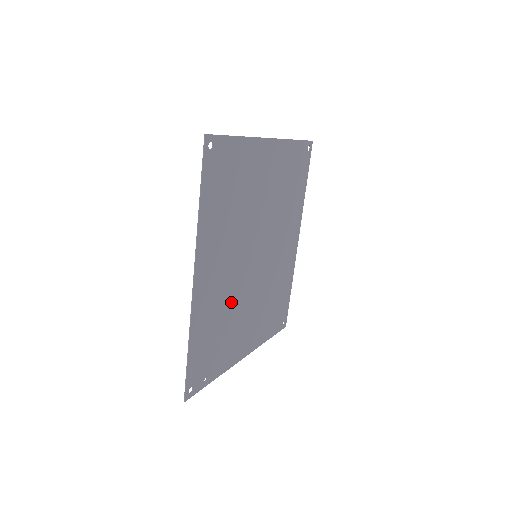
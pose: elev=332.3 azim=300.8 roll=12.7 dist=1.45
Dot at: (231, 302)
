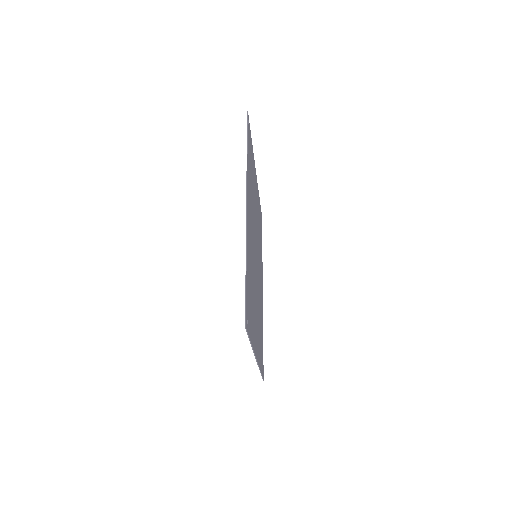
Dot at: (253, 272)
